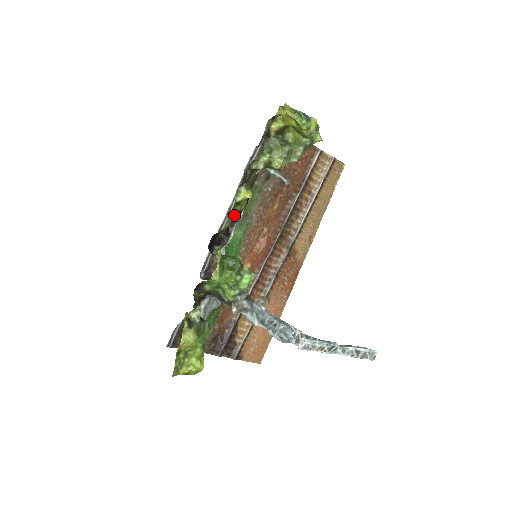
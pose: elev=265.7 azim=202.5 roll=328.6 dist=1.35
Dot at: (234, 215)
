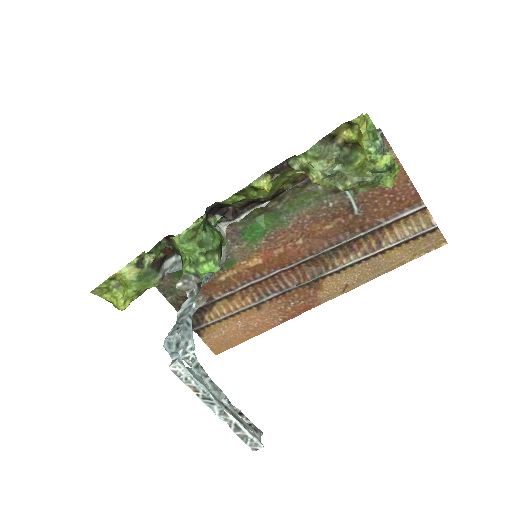
Dot at: (244, 197)
